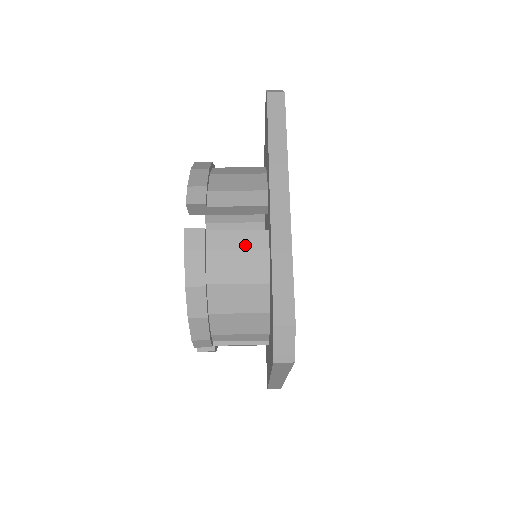
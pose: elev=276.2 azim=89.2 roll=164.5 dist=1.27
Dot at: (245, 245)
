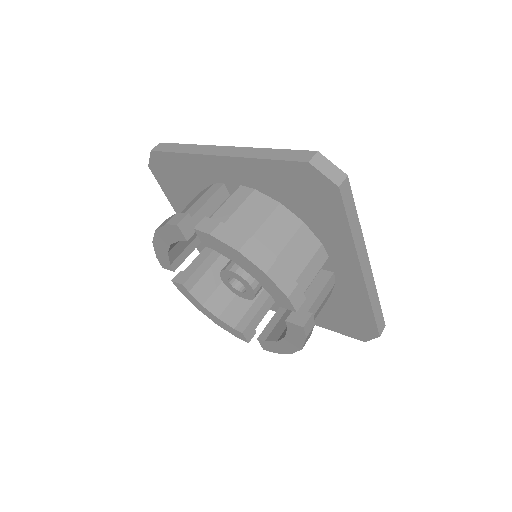
Dot at: (239, 201)
